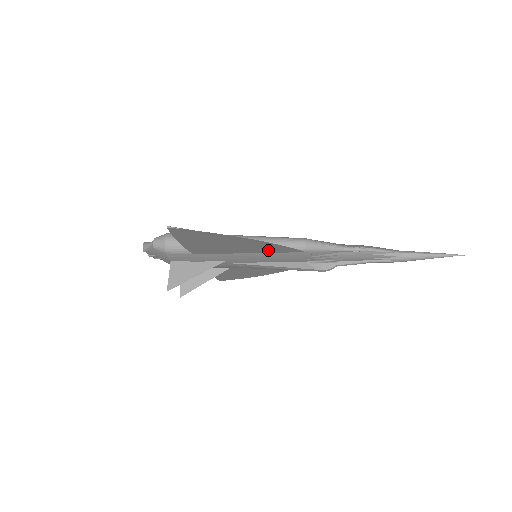
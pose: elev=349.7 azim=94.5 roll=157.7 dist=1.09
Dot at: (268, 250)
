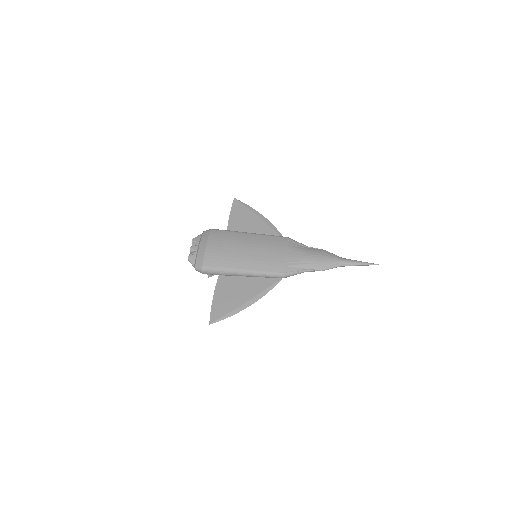
Dot at: (261, 281)
